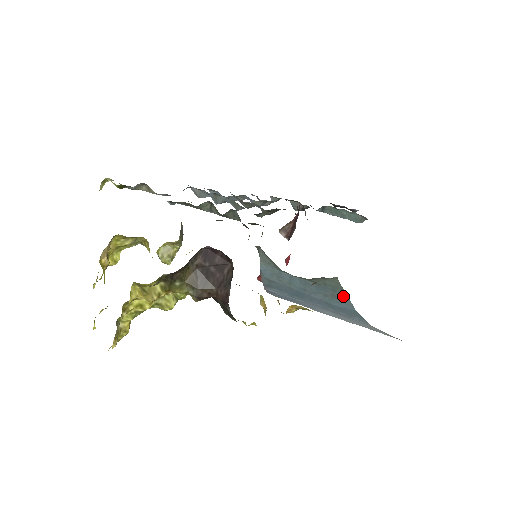
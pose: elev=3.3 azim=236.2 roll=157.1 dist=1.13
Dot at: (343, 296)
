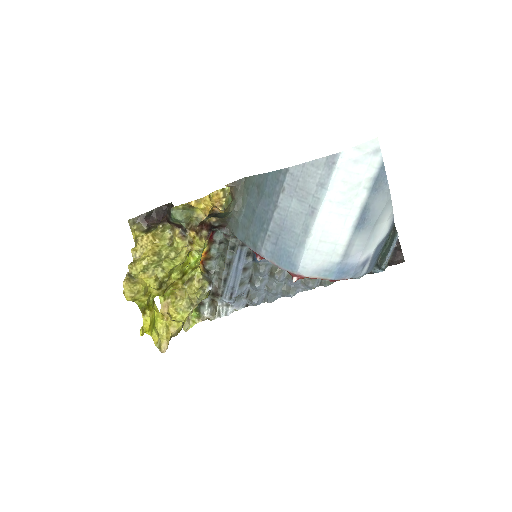
Dot at: (258, 179)
